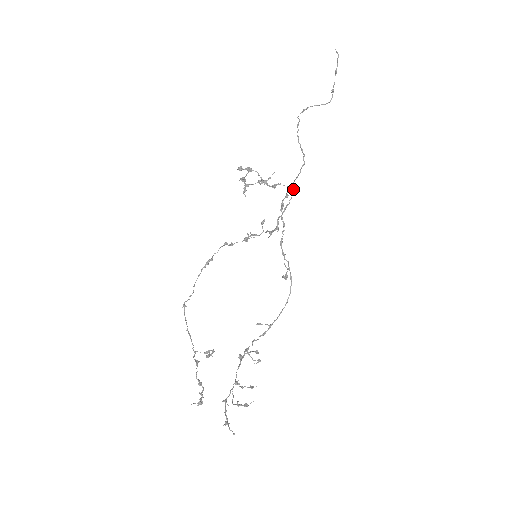
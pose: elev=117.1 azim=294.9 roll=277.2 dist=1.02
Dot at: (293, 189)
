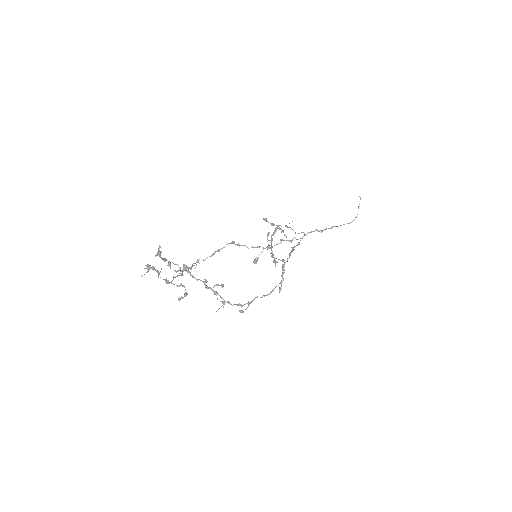
Dot at: (302, 232)
